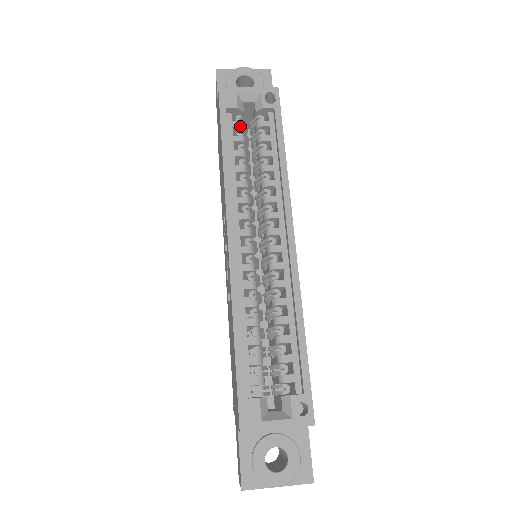
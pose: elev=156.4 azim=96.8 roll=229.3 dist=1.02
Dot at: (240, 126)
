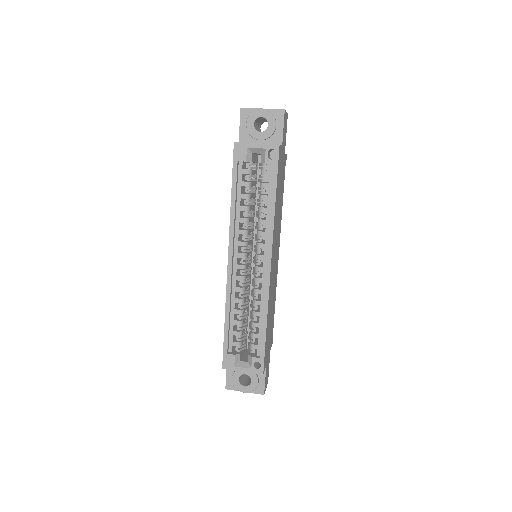
Dot at: occluded
